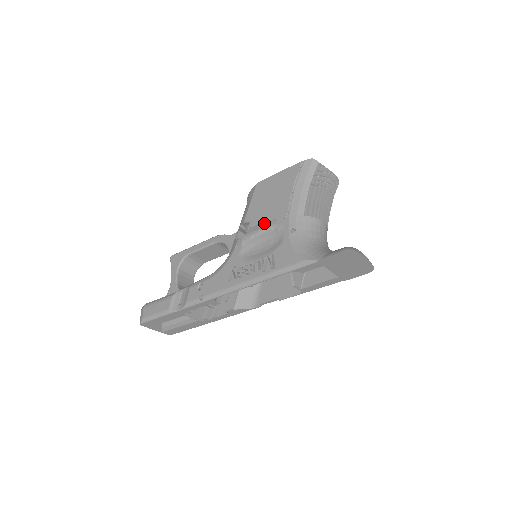
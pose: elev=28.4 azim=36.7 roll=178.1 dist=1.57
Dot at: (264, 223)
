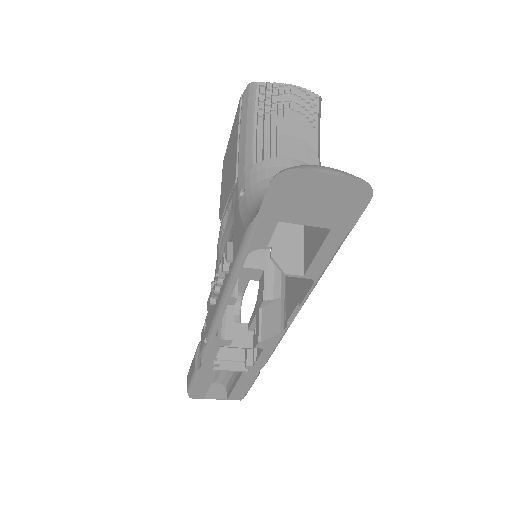
Dot at: (226, 206)
